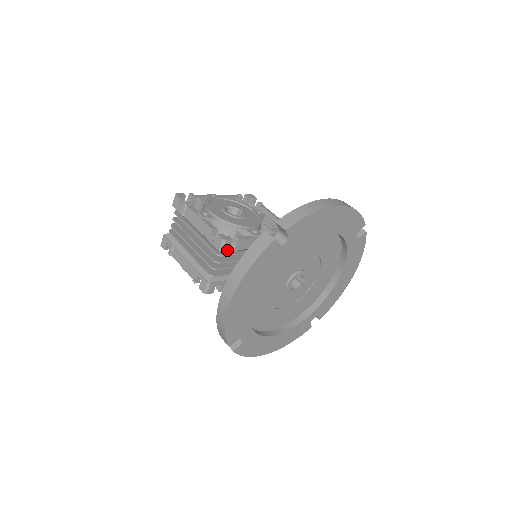
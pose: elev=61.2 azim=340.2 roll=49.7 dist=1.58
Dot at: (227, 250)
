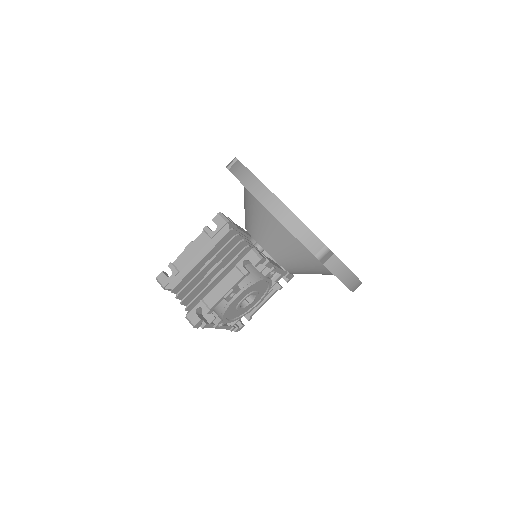
Dot at: (230, 222)
